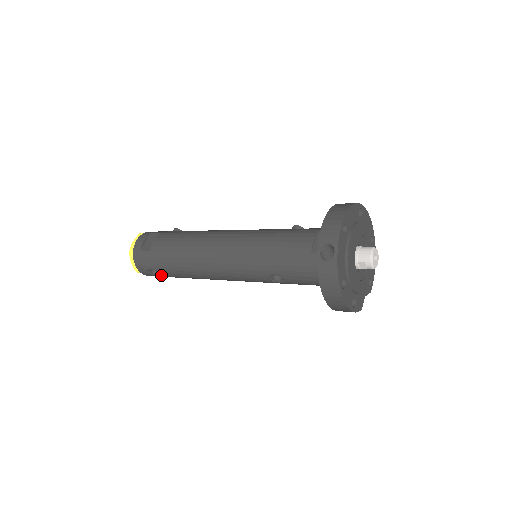
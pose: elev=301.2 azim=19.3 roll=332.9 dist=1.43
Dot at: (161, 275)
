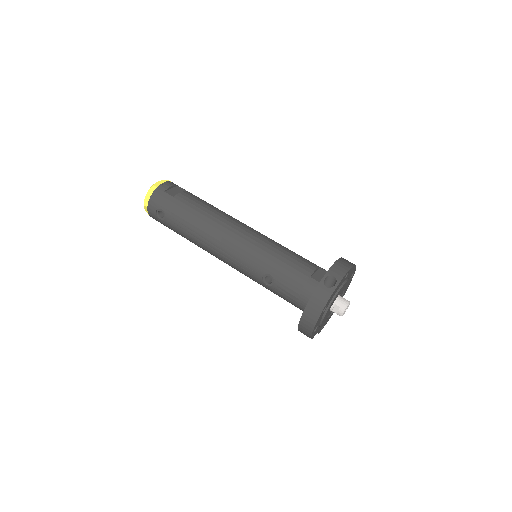
Dot at: (165, 220)
